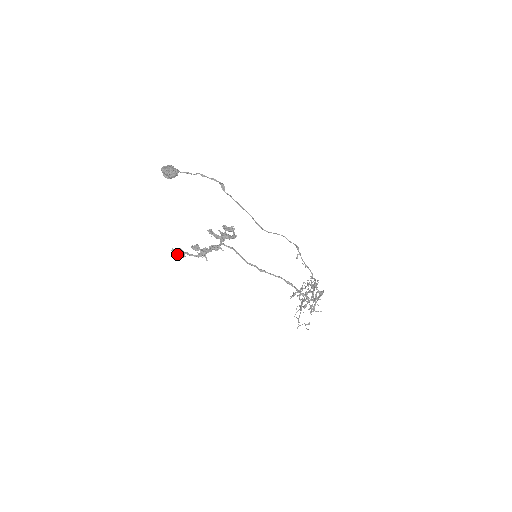
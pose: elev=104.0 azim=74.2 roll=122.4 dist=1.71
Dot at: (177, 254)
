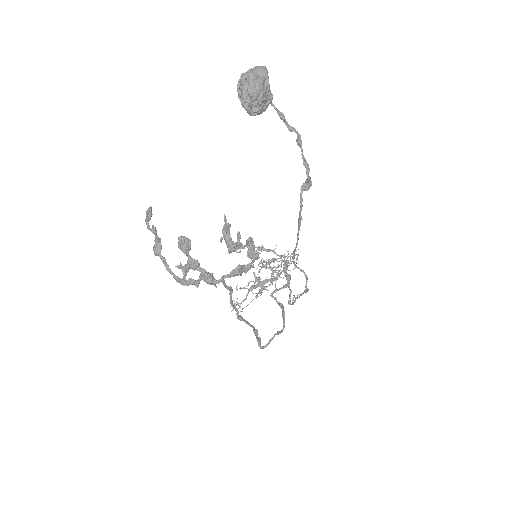
Dot at: (150, 229)
